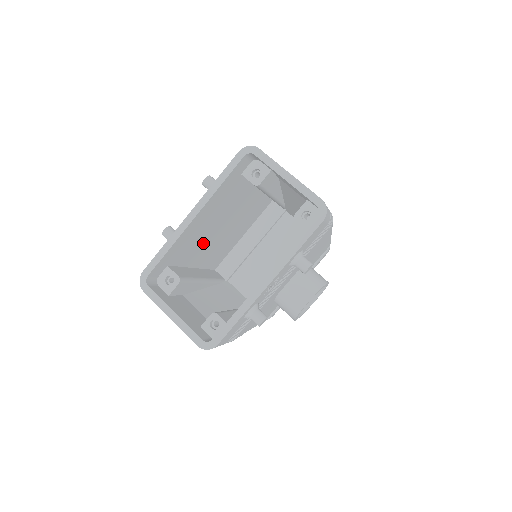
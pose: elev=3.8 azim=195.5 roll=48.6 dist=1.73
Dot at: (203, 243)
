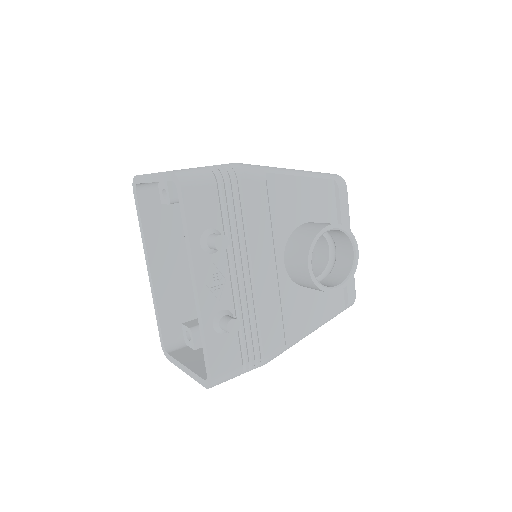
Dot at: occluded
